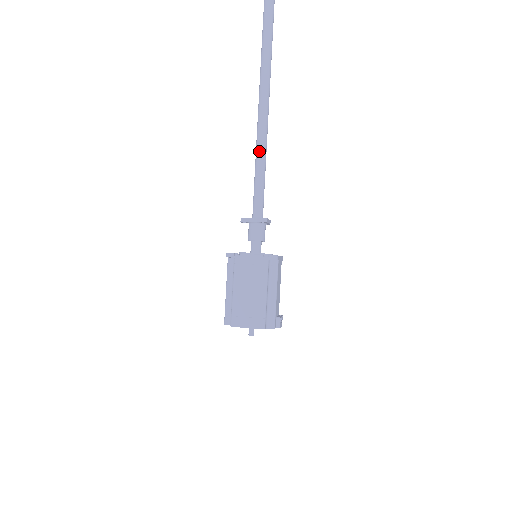
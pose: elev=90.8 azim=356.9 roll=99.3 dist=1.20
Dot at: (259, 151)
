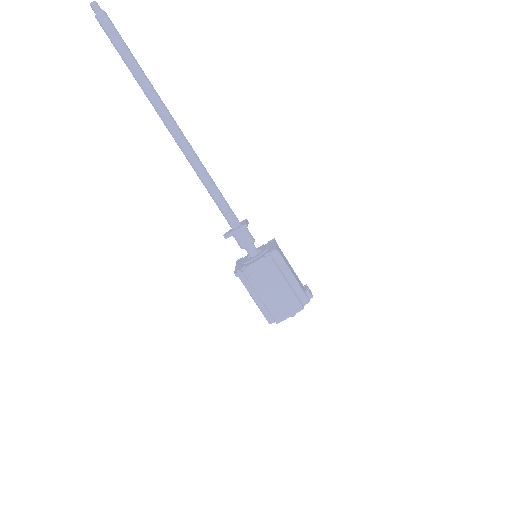
Dot at: (199, 173)
